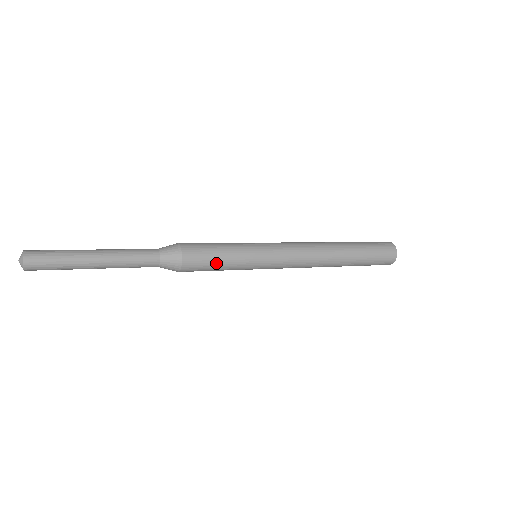
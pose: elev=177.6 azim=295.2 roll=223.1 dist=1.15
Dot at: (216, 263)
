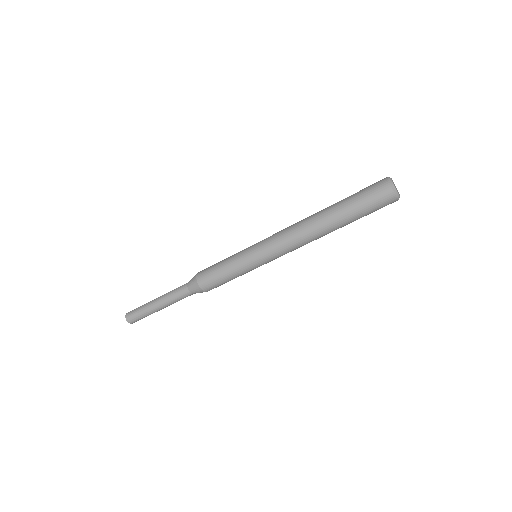
Dot at: (218, 269)
